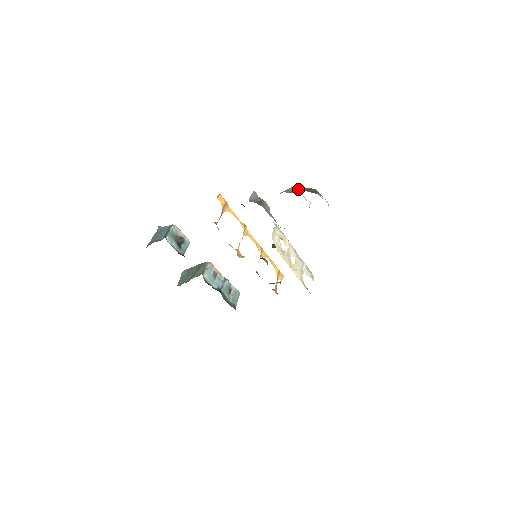
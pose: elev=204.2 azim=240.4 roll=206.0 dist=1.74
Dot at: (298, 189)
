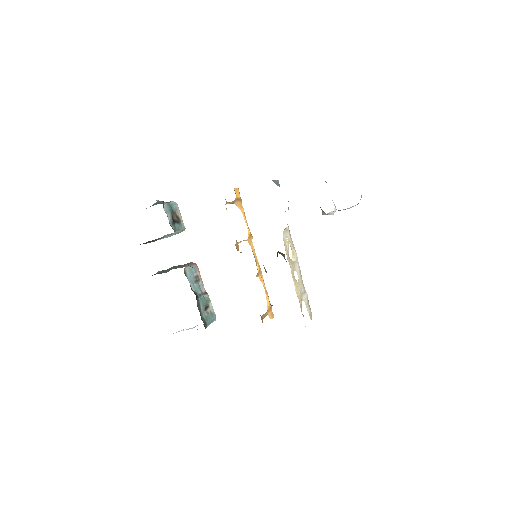
Dot at: occluded
